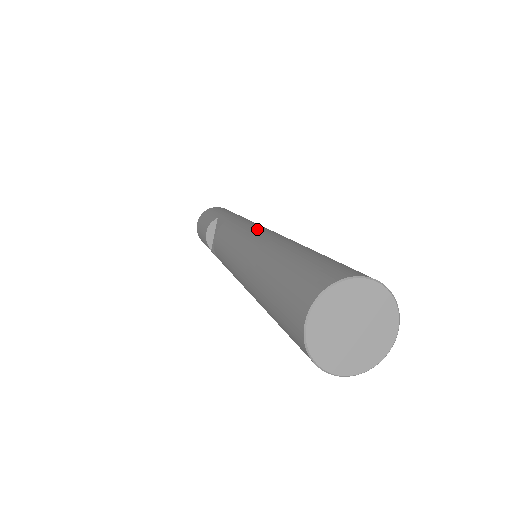
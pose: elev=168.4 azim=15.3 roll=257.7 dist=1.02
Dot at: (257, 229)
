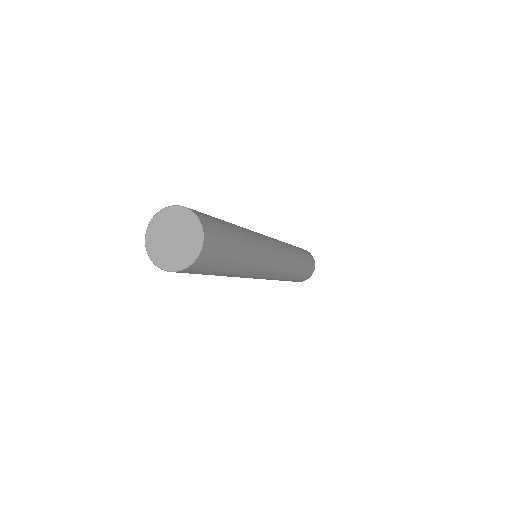
Dot at: occluded
